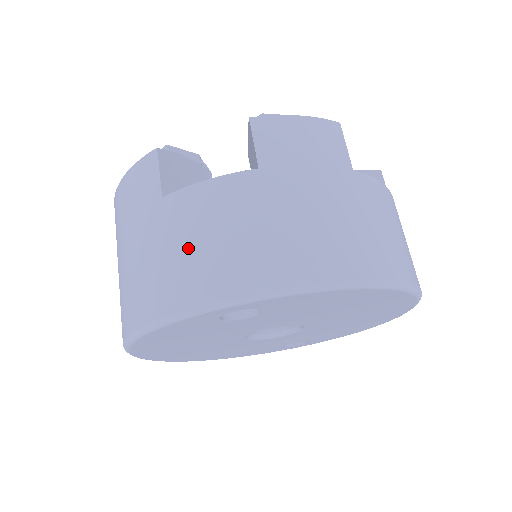
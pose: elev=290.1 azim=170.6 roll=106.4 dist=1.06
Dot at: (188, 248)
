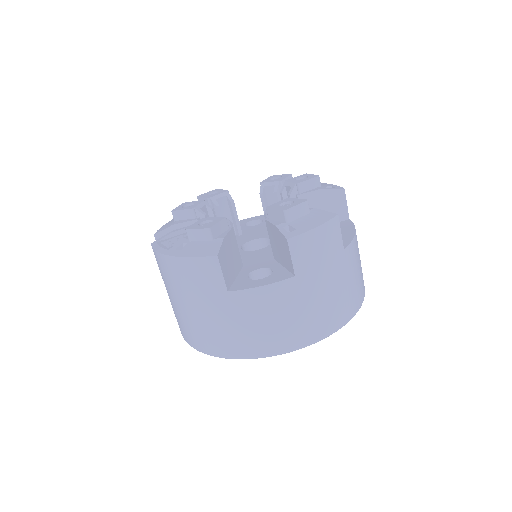
Dot at: (253, 326)
